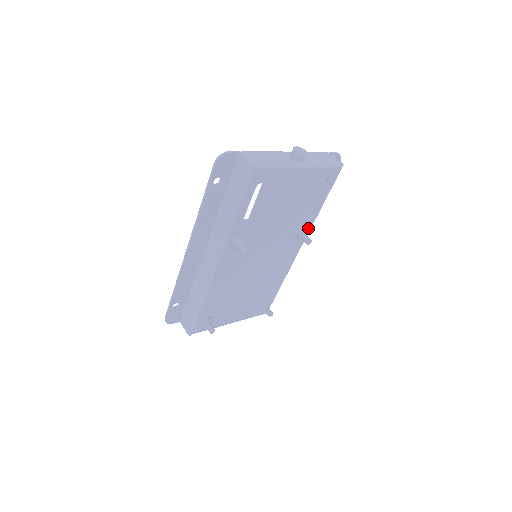
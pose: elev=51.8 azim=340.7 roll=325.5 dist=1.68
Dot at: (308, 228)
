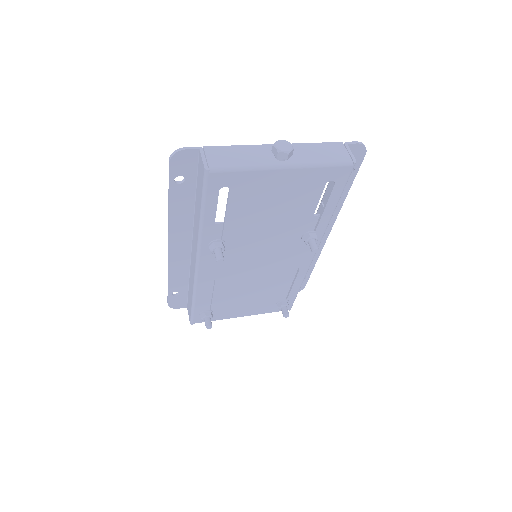
Dot at: (320, 231)
